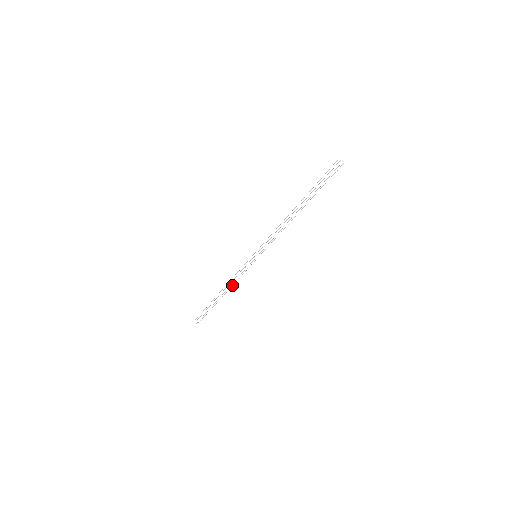
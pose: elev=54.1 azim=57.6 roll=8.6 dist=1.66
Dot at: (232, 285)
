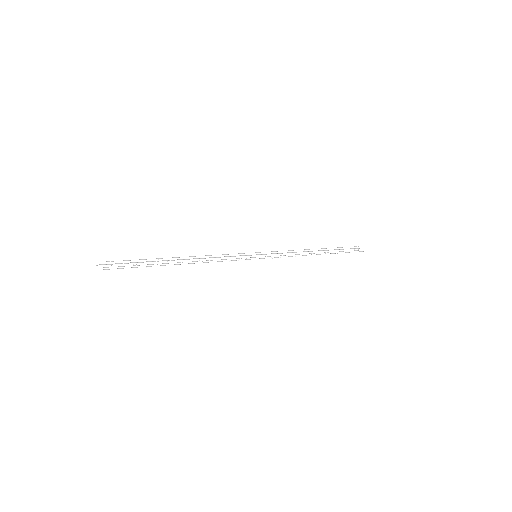
Dot at: (203, 262)
